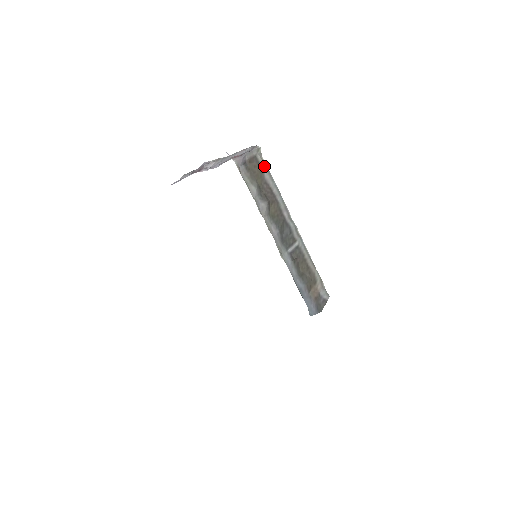
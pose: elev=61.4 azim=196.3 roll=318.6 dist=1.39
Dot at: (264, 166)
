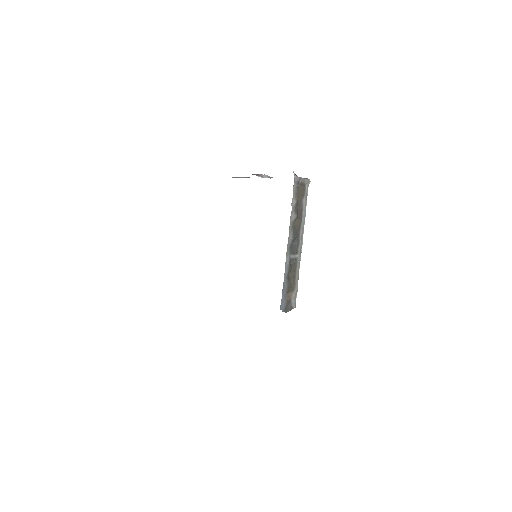
Dot at: (306, 194)
